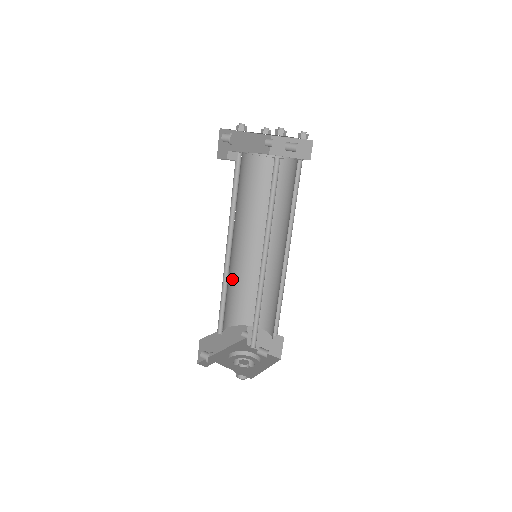
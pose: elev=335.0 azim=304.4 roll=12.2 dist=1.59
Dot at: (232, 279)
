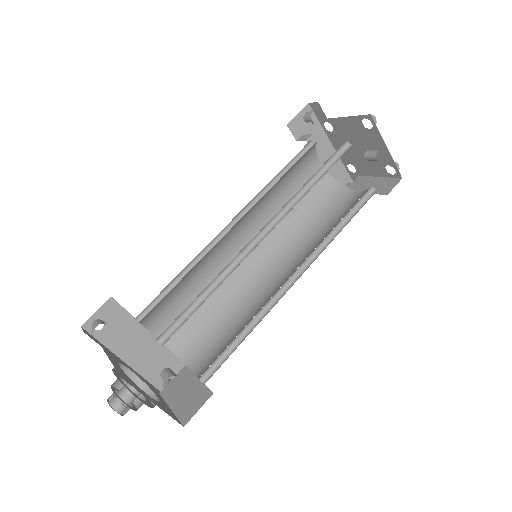
Dot at: (209, 279)
